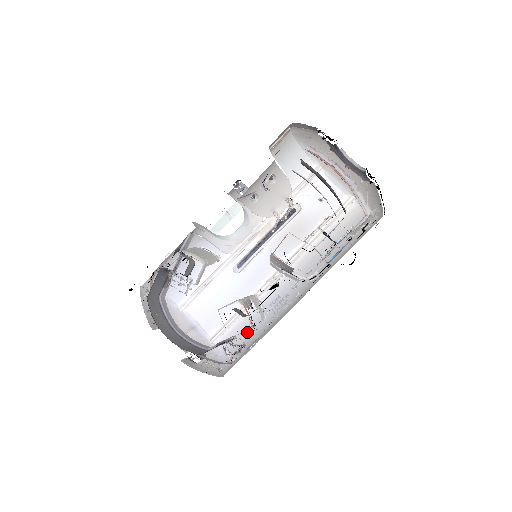
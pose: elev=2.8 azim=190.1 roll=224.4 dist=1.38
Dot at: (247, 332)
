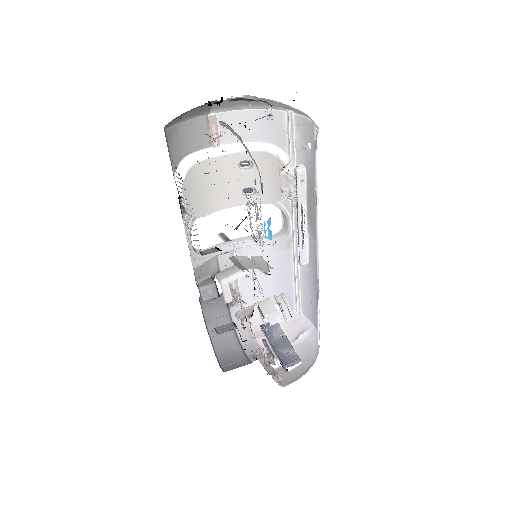
Dot at: occluded
